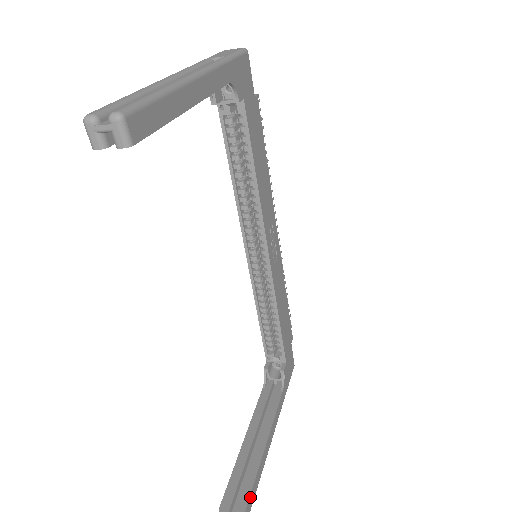
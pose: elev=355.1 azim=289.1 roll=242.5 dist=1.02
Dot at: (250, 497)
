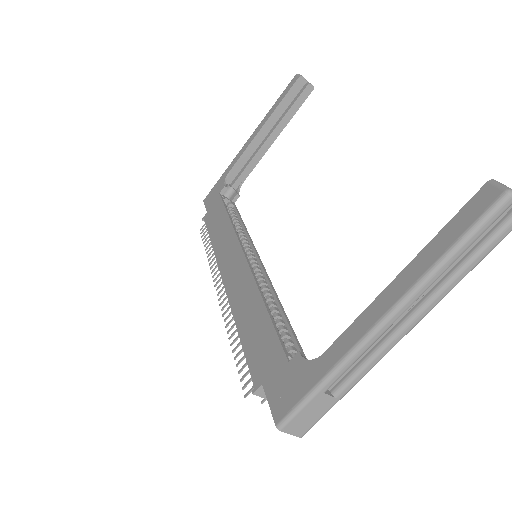
Dot at: occluded
